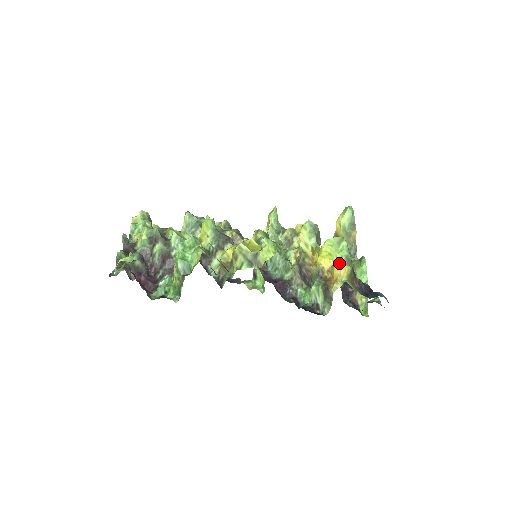
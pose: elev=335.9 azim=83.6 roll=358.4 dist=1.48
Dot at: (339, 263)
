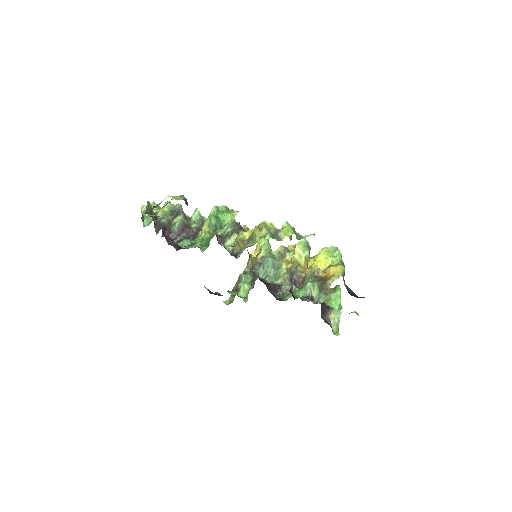
Dot at: (334, 265)
